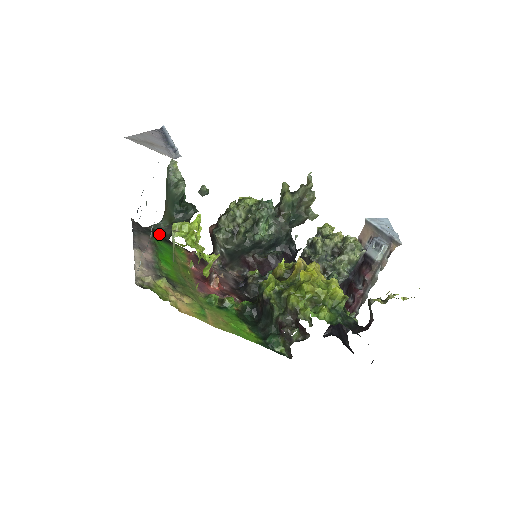
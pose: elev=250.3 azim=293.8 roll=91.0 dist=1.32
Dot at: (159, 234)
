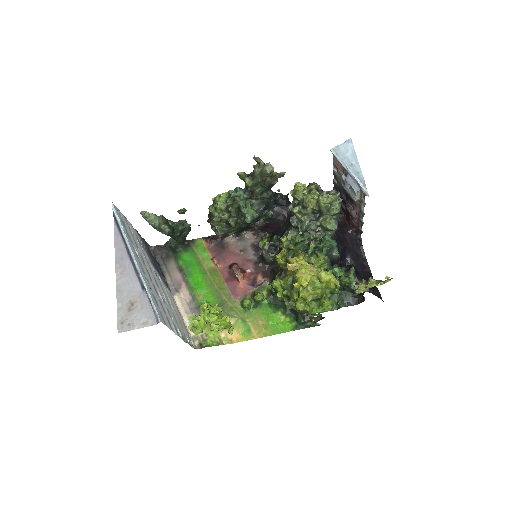
Dot at: (177, 246)
